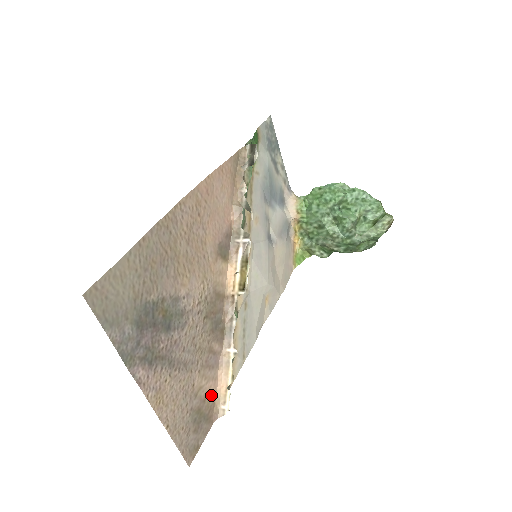
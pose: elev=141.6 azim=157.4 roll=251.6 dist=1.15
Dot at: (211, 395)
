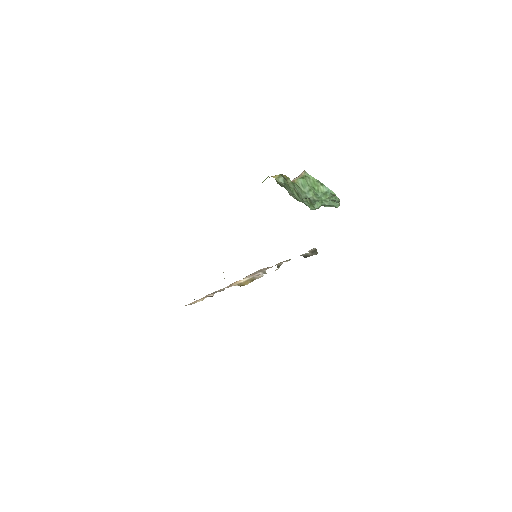
Dot at: occluded
